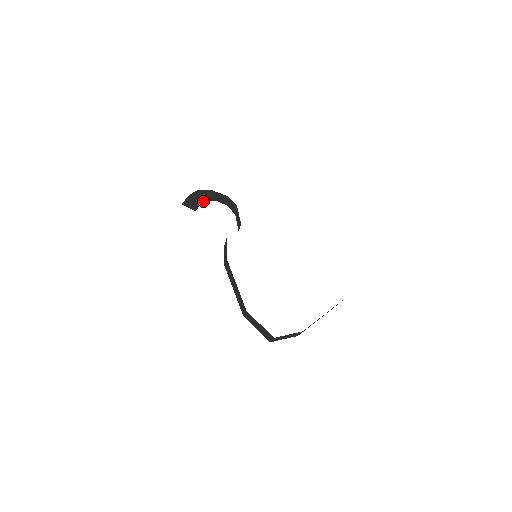
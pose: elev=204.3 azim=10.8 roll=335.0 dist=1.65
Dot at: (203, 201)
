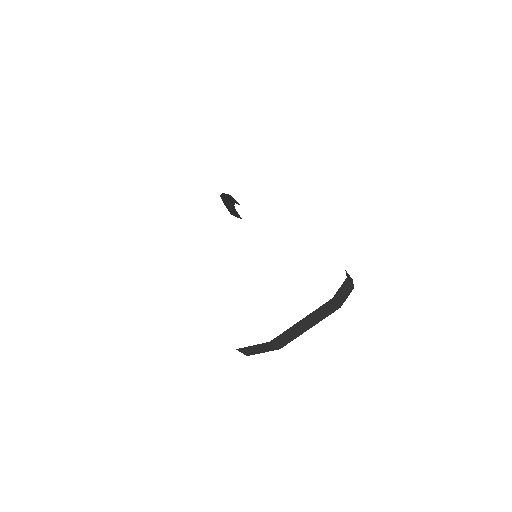
Dot at: (233, 207)
